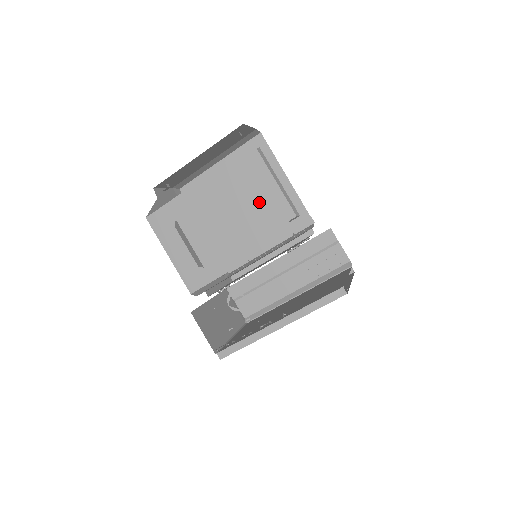
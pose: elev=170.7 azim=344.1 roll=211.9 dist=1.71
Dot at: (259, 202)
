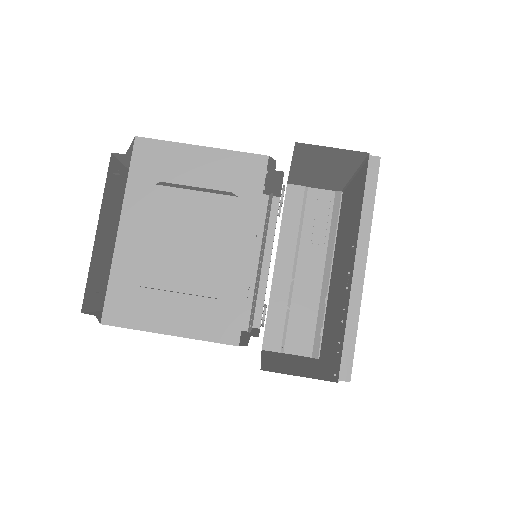
Dot at: (203, 169)
